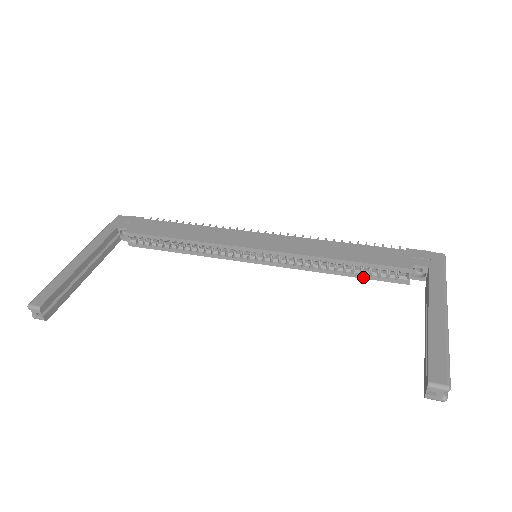
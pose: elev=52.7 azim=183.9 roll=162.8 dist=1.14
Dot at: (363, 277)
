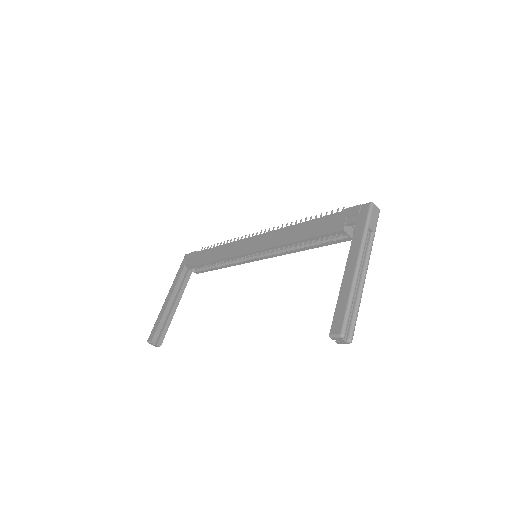
Dot at: (322, 246)
